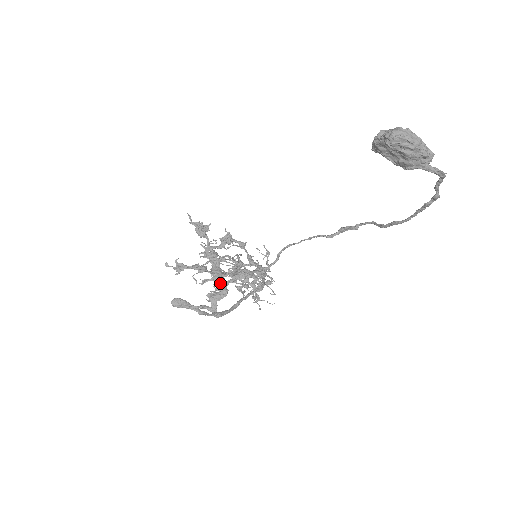
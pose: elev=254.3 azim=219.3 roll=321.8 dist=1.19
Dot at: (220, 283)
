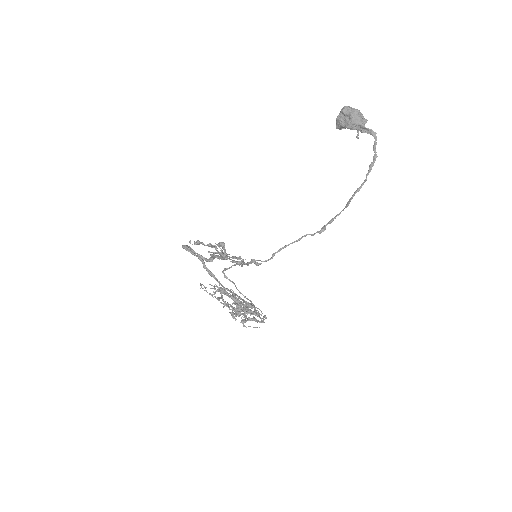
Dot at: occluded
